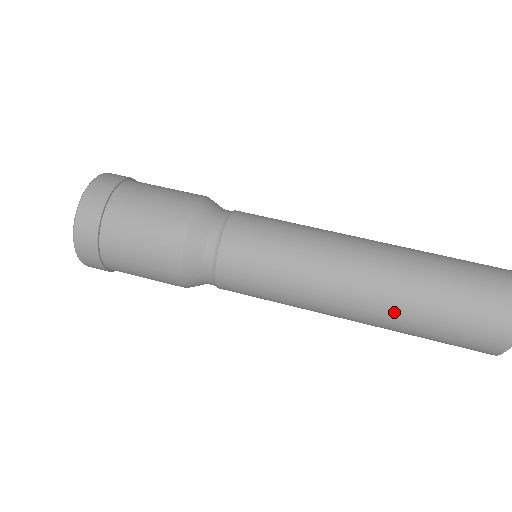
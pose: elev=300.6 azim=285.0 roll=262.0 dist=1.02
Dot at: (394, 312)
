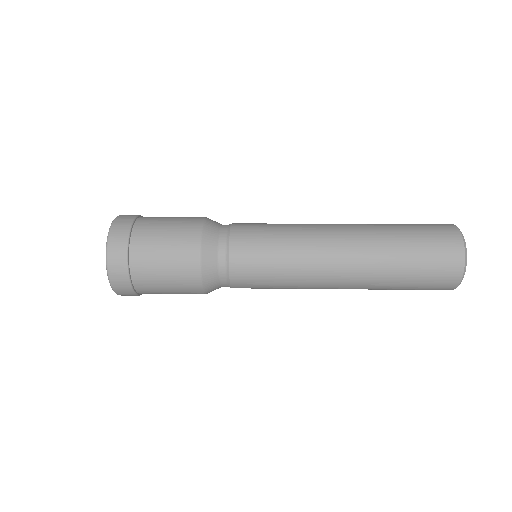
Dot at: (374, 254)
